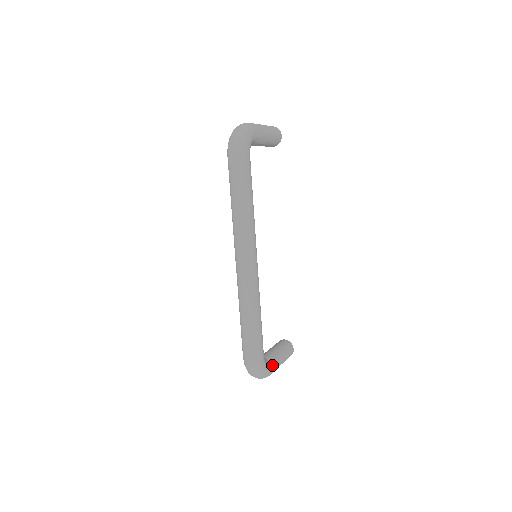
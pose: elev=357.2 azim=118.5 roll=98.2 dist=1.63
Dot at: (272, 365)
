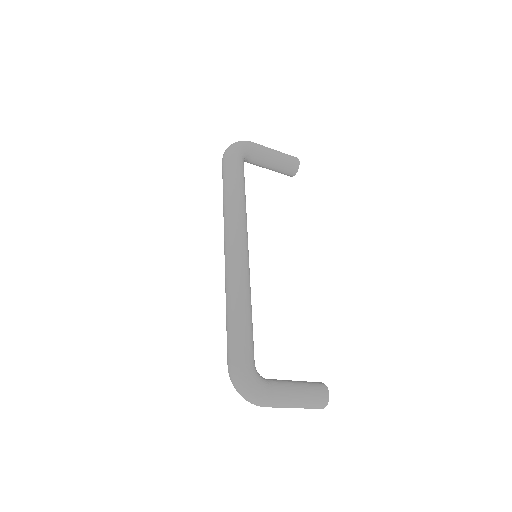
Dot at: (272, 386)
